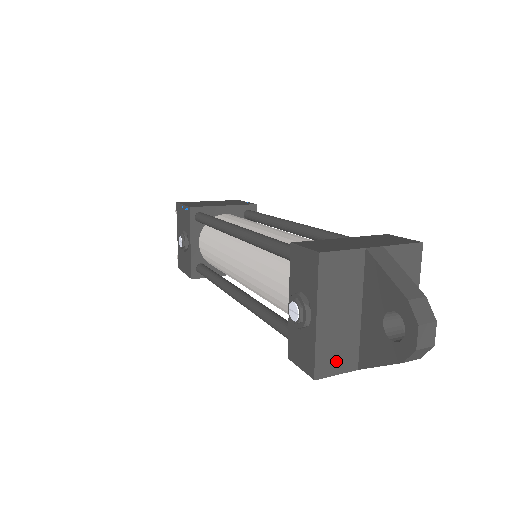
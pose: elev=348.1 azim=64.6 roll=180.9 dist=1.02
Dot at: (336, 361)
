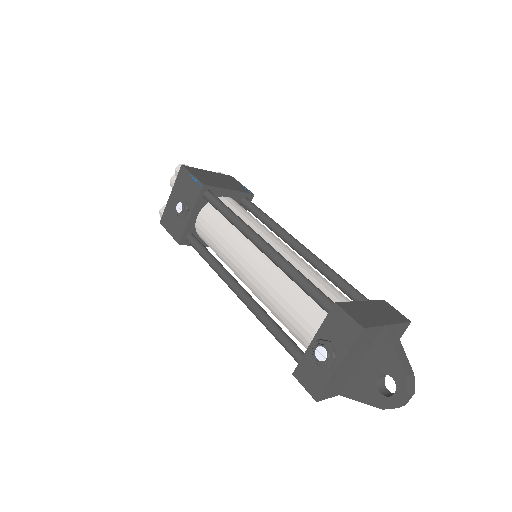
Dot at: (333, 390)
